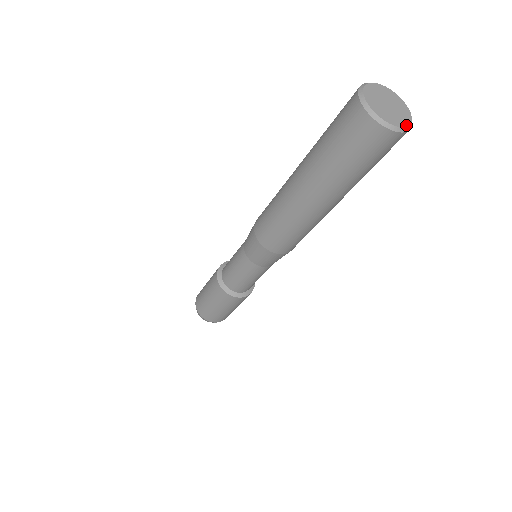
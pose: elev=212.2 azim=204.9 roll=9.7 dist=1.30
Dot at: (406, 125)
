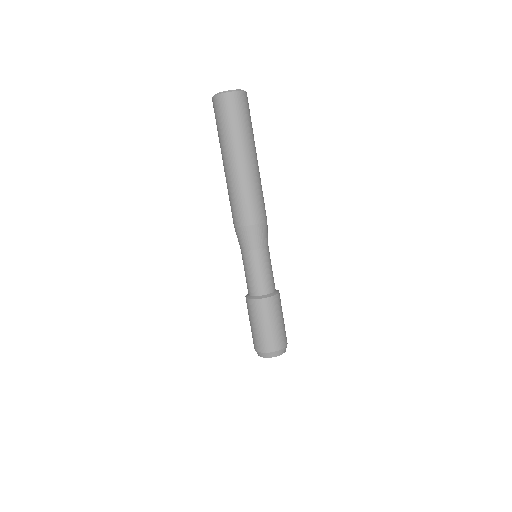
Dot at: occluded
